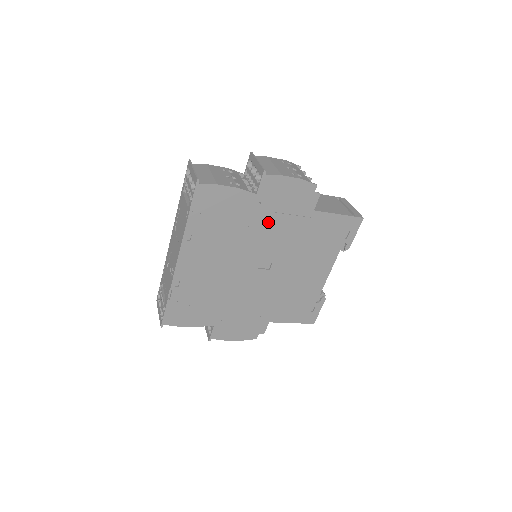
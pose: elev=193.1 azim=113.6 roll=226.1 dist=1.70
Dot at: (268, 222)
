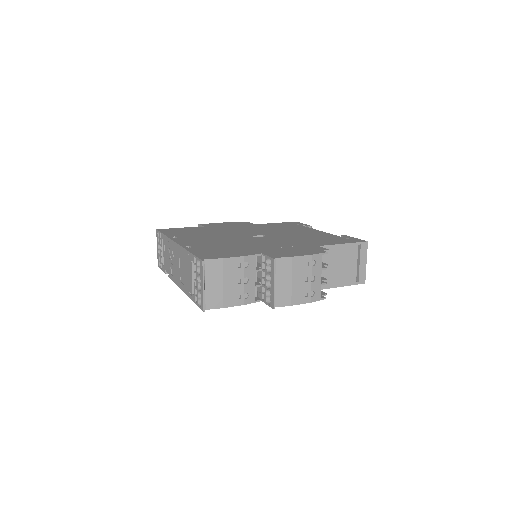
Dot at: occluded
